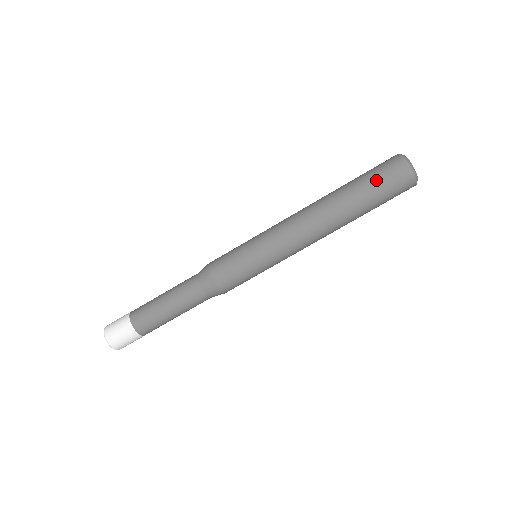
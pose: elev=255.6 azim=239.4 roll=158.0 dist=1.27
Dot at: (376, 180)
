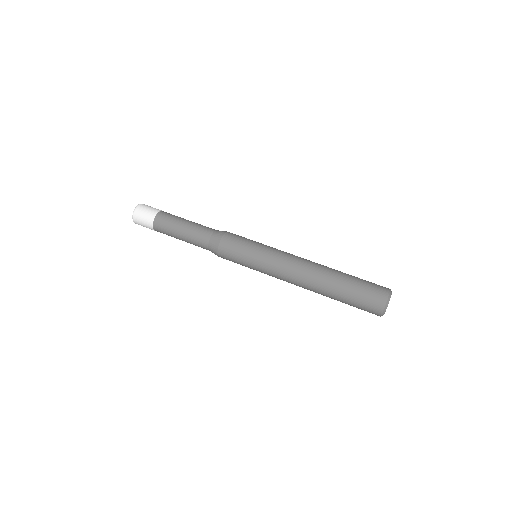
Dot at: (364, 280)
